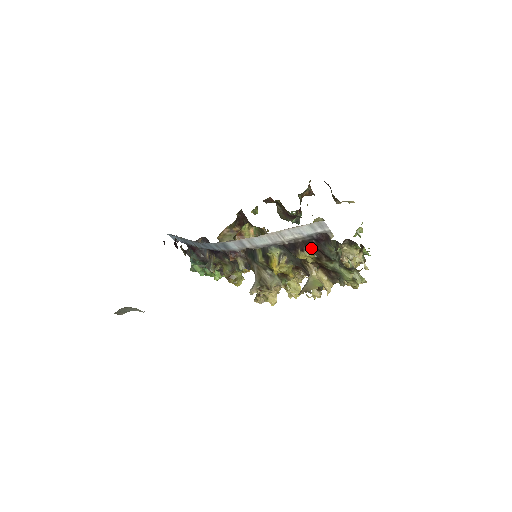
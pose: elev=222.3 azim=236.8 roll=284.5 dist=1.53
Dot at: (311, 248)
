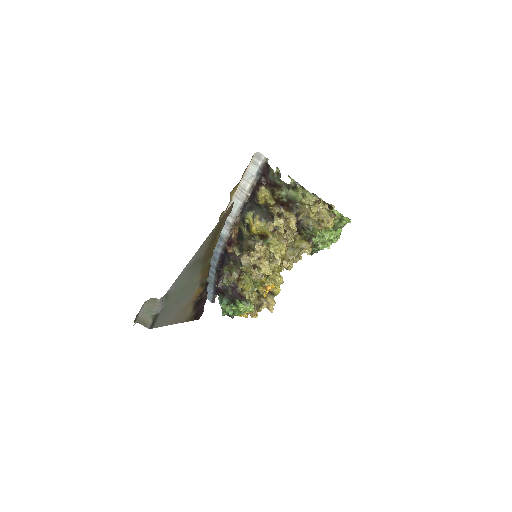
Dot at: (263, 185)
